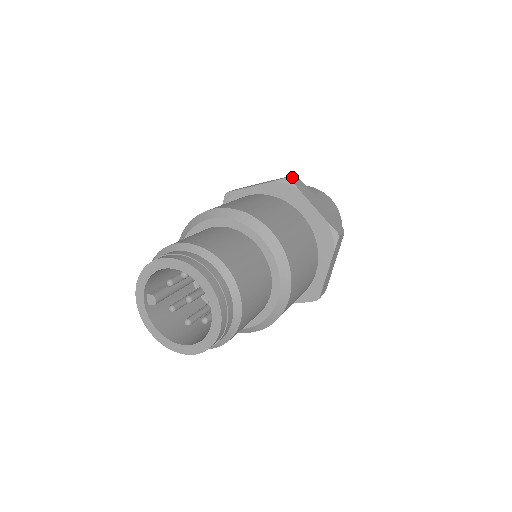
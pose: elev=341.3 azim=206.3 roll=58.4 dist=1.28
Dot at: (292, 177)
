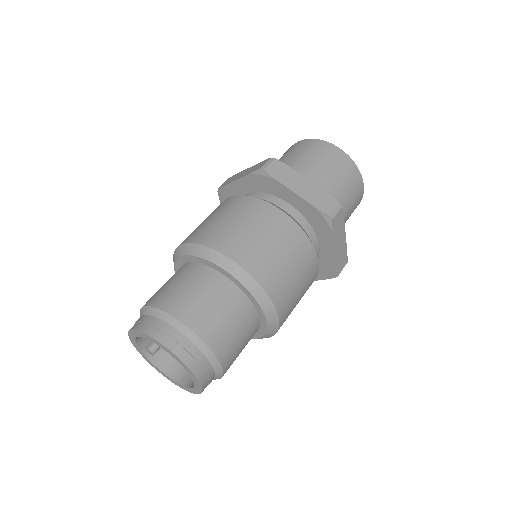
Dot at: (267, 164)
